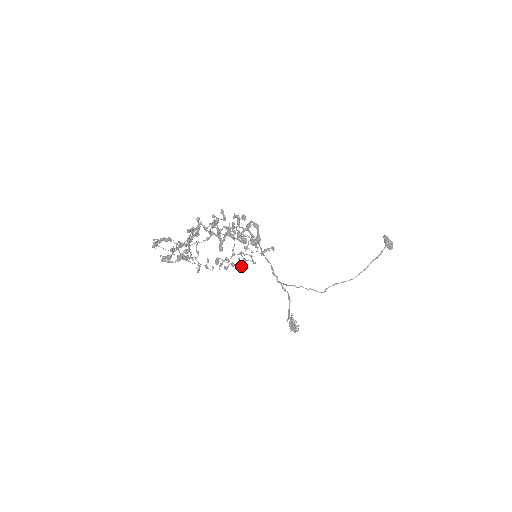
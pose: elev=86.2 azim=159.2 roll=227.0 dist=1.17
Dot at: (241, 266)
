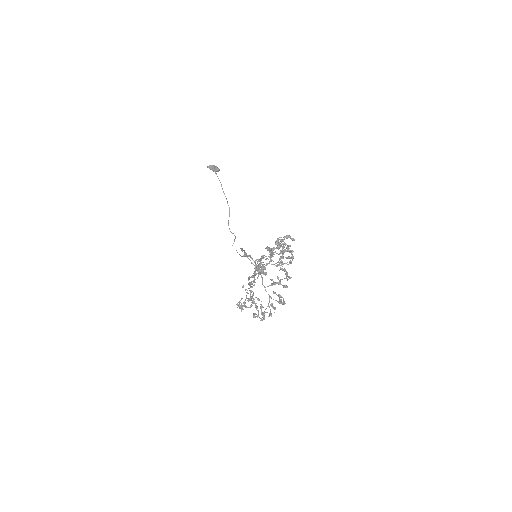
Dot at: (258, 271)
